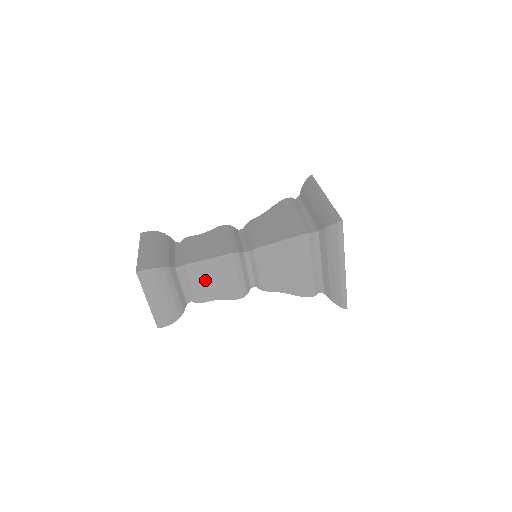
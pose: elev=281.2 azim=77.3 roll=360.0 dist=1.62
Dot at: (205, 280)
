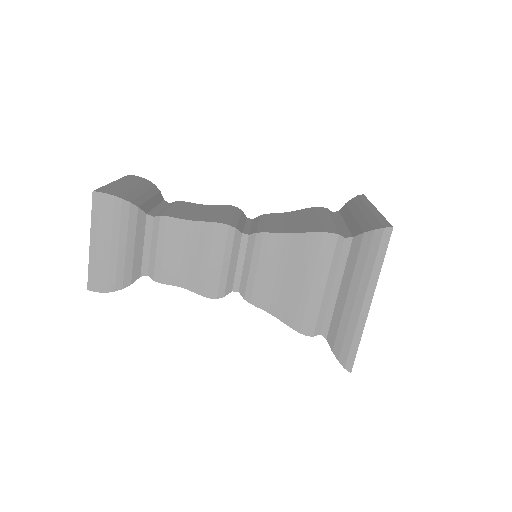
Dot at: (177, 250)
